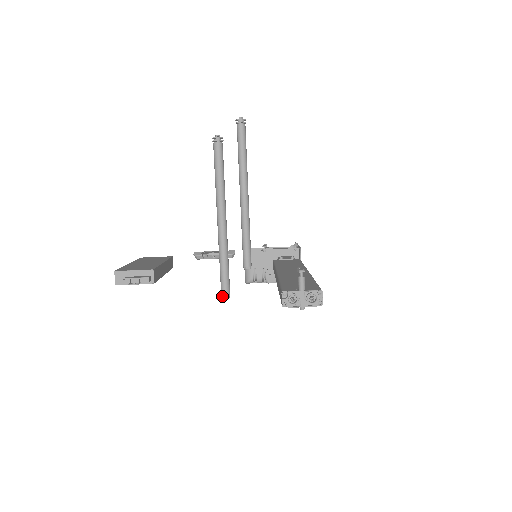
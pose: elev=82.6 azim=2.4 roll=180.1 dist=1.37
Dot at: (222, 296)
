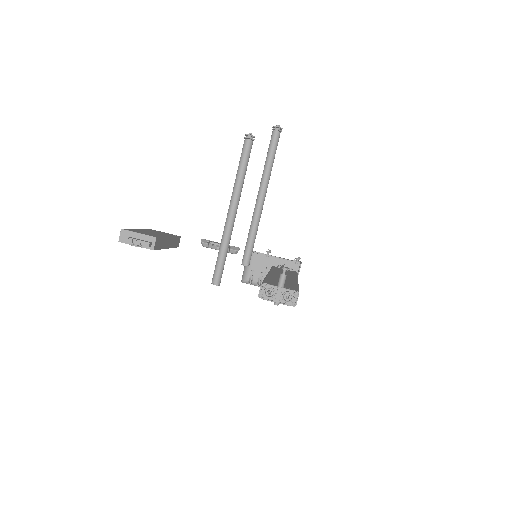
Dot at: (212, 282)
